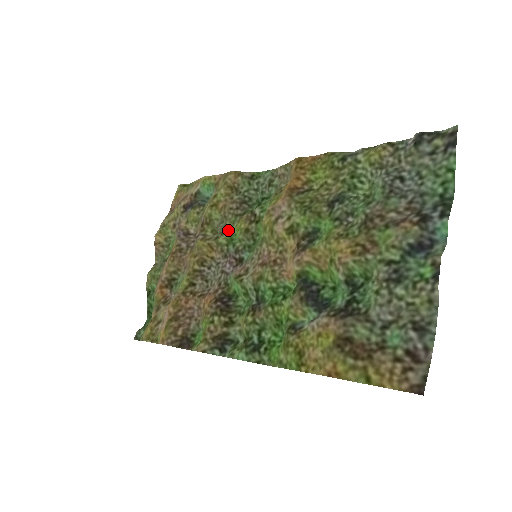
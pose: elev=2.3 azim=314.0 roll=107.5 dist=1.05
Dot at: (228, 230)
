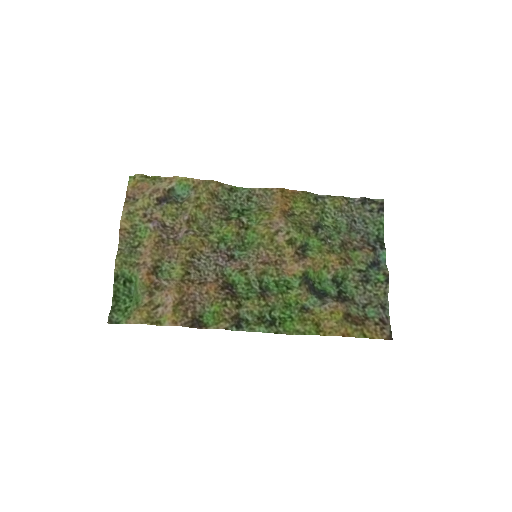
Dot at: (217, 230)
